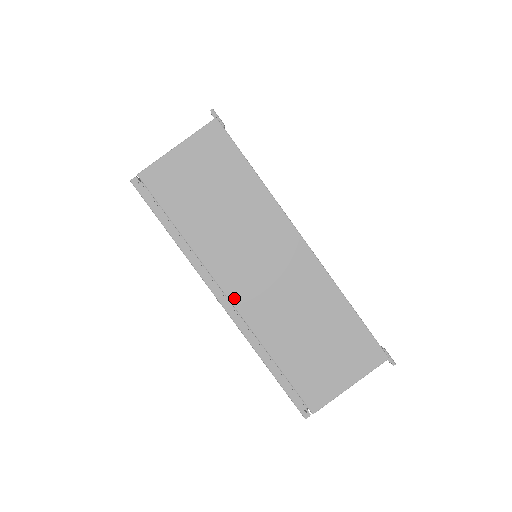
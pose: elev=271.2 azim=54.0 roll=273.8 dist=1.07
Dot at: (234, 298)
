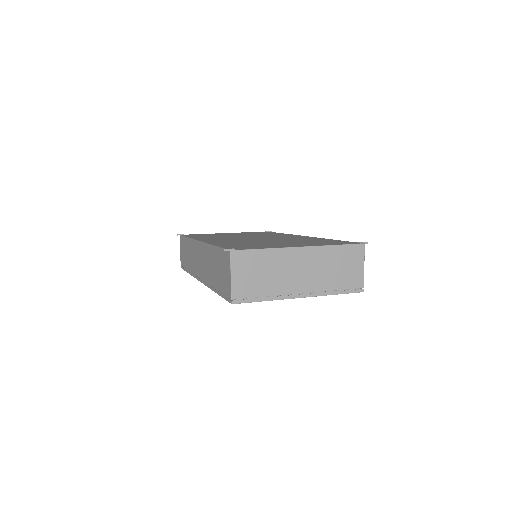
Dot at: (304, 291)
